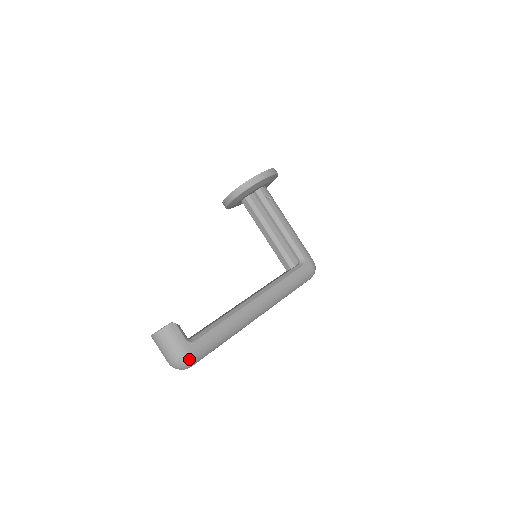
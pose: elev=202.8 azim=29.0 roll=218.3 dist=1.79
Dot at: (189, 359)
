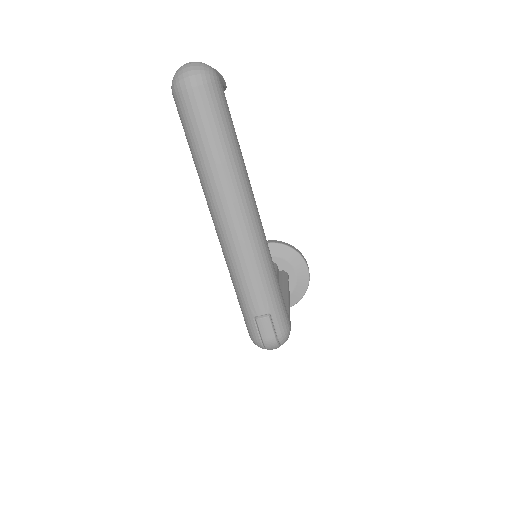
Dot at: (213, 76)
